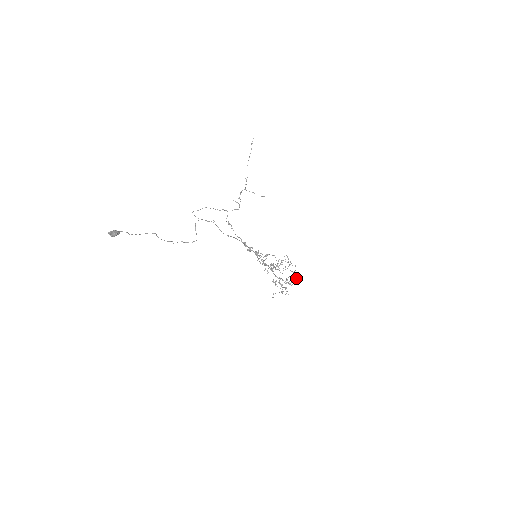
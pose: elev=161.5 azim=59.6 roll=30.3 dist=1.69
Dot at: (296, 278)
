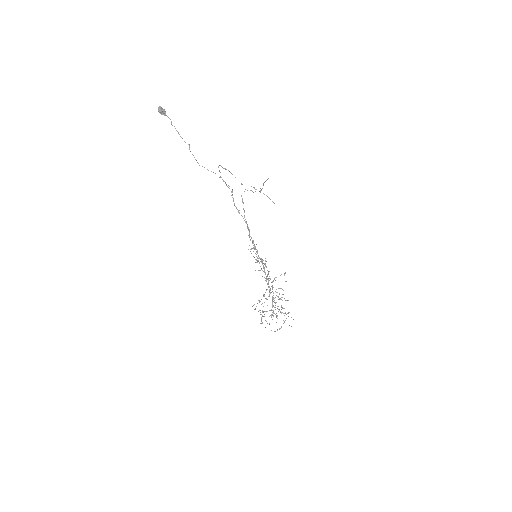
Dot at: occluded
